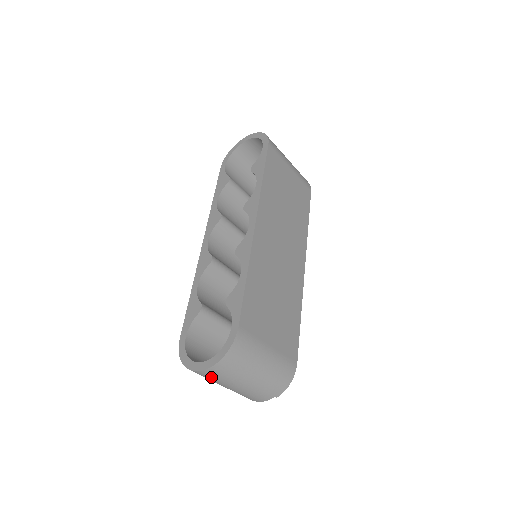
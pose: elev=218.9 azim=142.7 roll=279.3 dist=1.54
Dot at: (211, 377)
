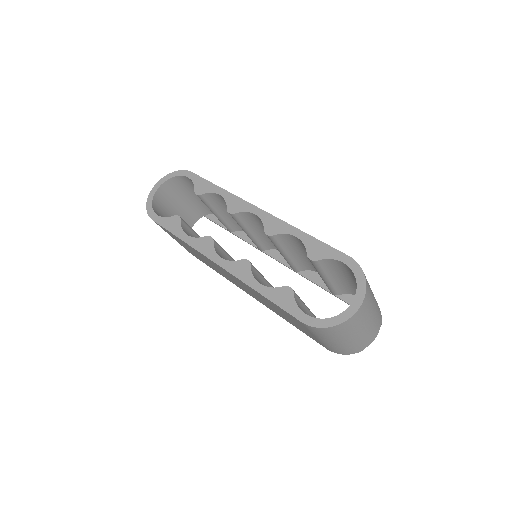
Dot at: (361, 316)
